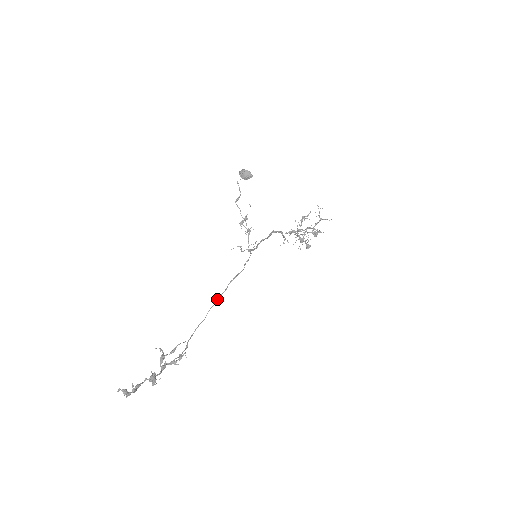
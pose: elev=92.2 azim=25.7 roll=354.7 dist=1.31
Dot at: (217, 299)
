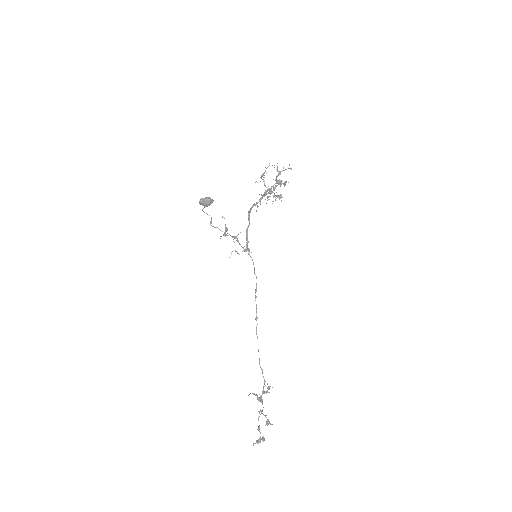
Dot at: (256, 319)
